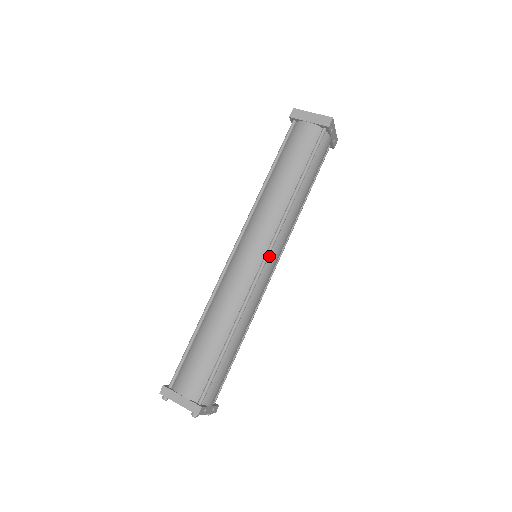
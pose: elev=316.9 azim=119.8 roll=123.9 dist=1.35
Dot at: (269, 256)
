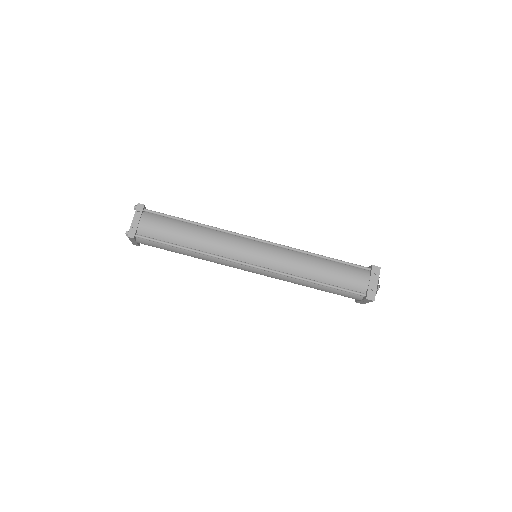
Dot at: (262, 244)
